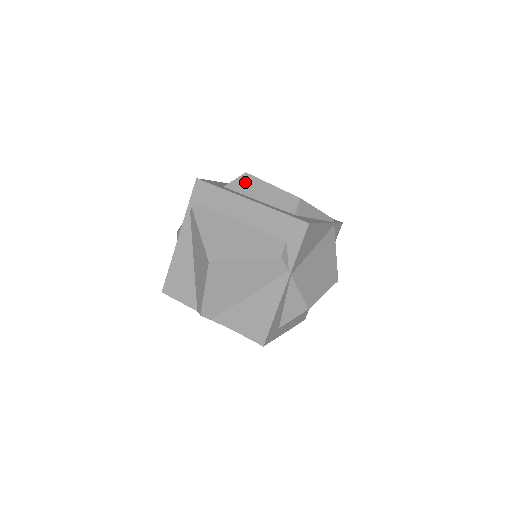
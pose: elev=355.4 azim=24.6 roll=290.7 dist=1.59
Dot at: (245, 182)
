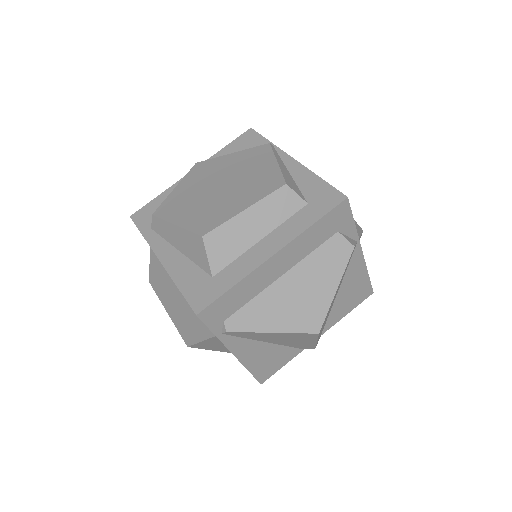
Dot at: (220, 245)
